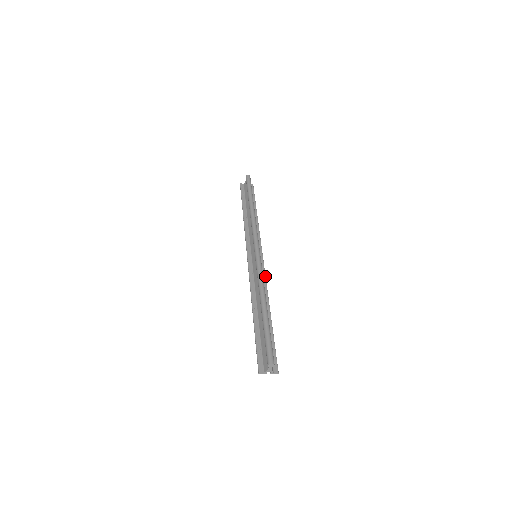
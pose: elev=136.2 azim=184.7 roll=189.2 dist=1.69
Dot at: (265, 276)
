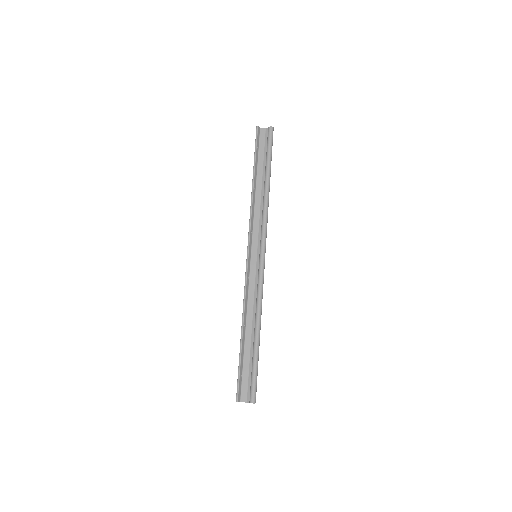
Dot at: occluded
